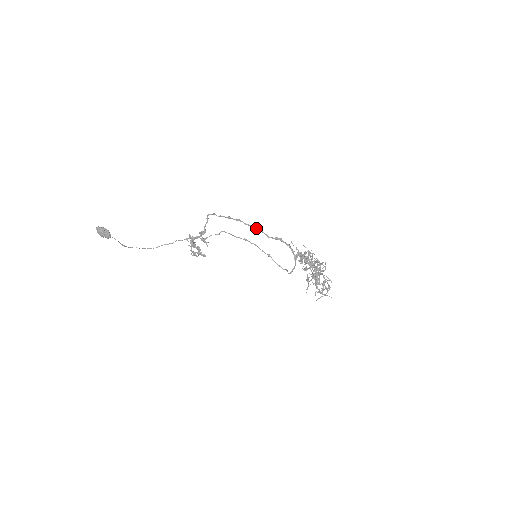
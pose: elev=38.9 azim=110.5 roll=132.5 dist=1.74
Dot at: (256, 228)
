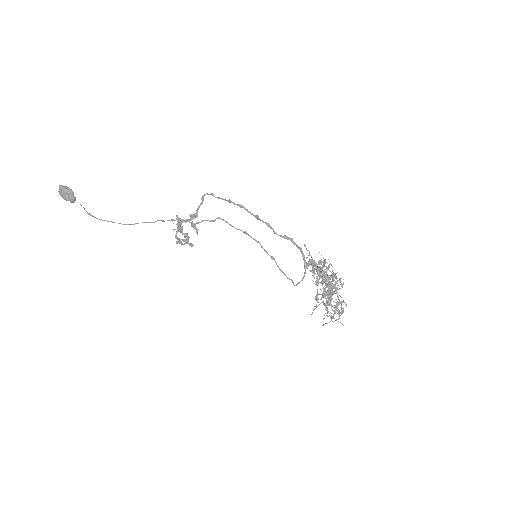
Dot at: (262, 220)
